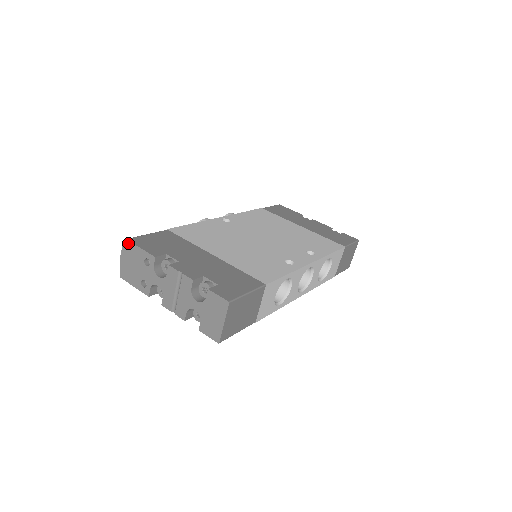
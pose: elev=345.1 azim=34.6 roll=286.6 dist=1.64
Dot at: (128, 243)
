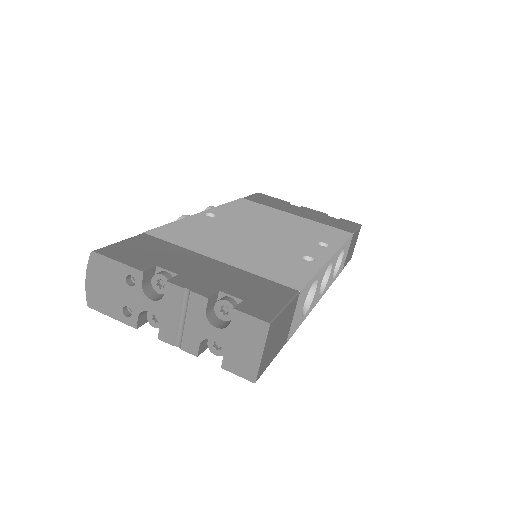
Dot at: (97, 256)
